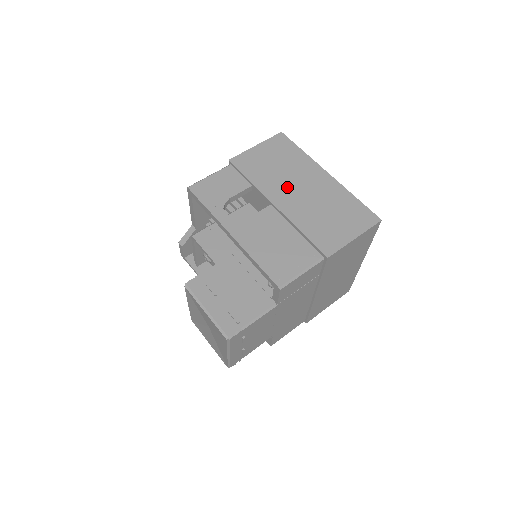
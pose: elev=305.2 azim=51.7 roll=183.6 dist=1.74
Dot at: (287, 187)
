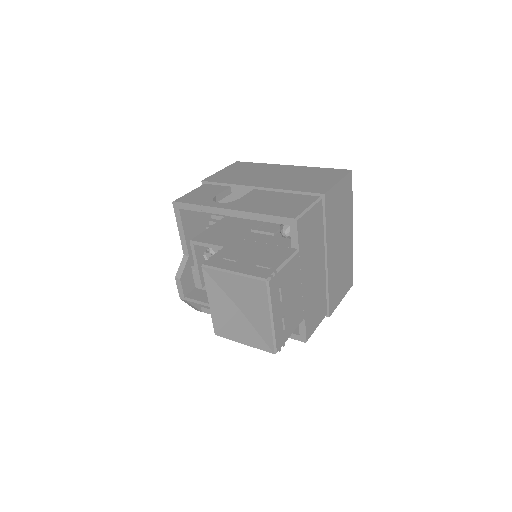
Dot at: (261, 178)
